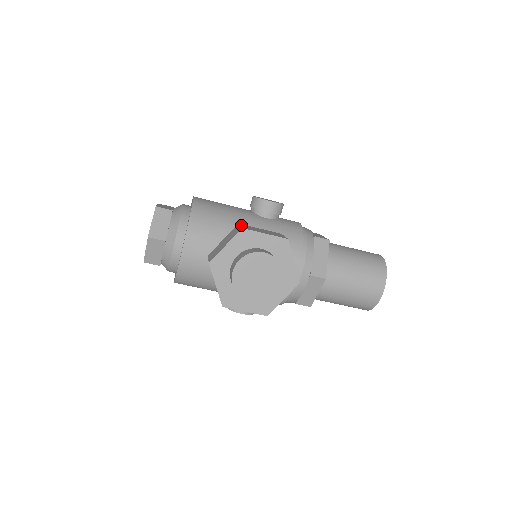
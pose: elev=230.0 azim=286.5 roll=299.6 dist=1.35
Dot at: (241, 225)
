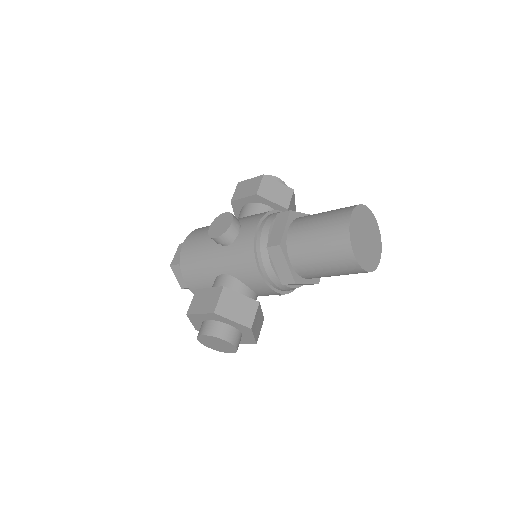
Dot at: (193, 298)
